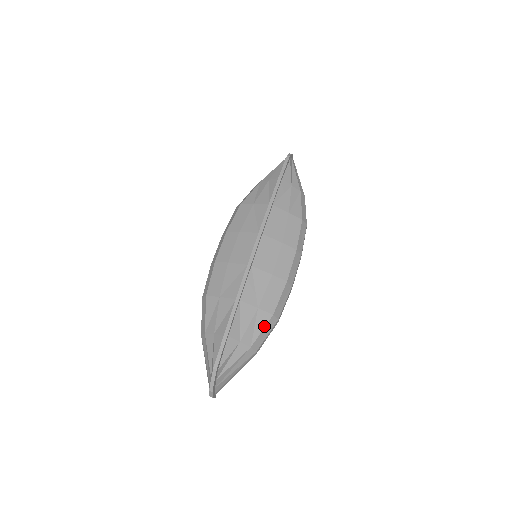
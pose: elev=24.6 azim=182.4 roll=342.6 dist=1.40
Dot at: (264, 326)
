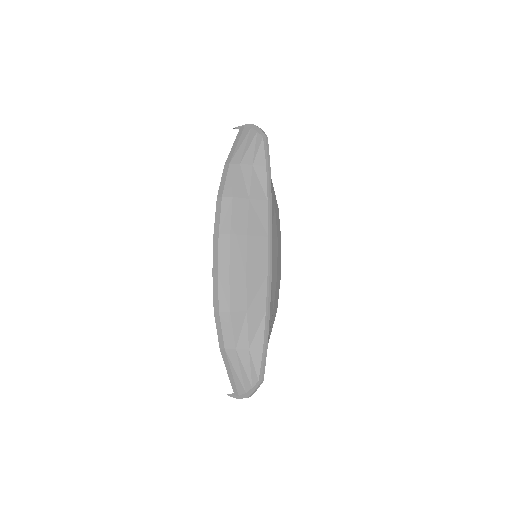
Dot at: (273, 323)
